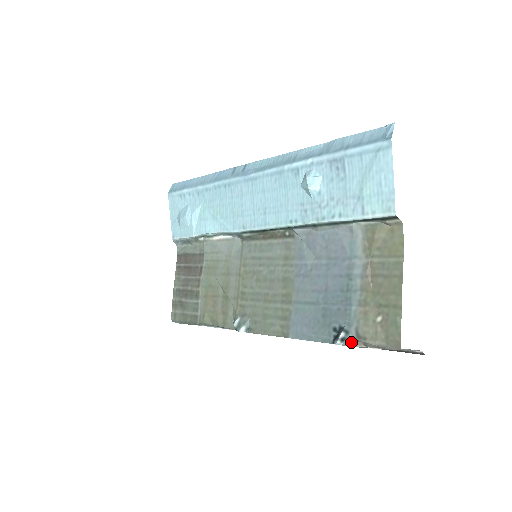
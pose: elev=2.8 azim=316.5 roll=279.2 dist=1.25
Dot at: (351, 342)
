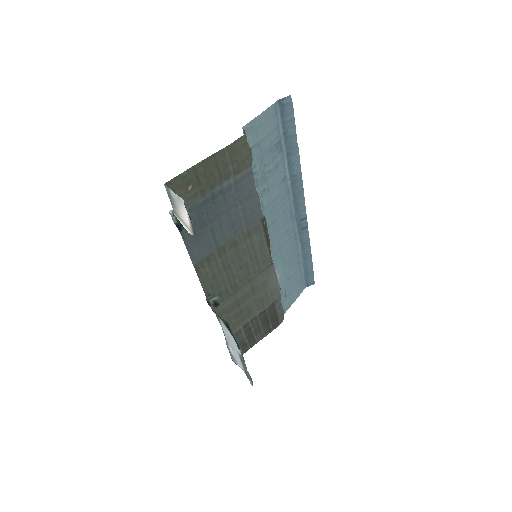
Dot at: occluded
